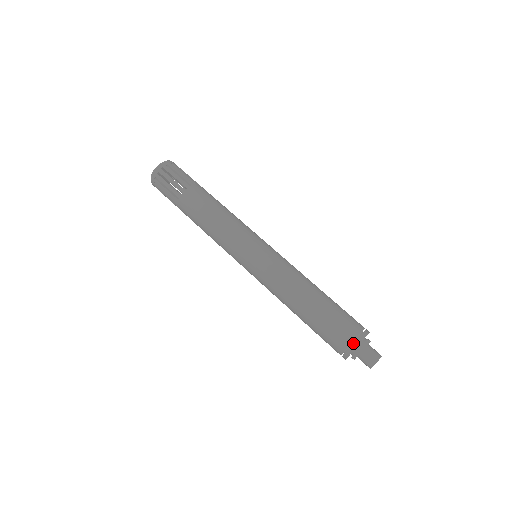
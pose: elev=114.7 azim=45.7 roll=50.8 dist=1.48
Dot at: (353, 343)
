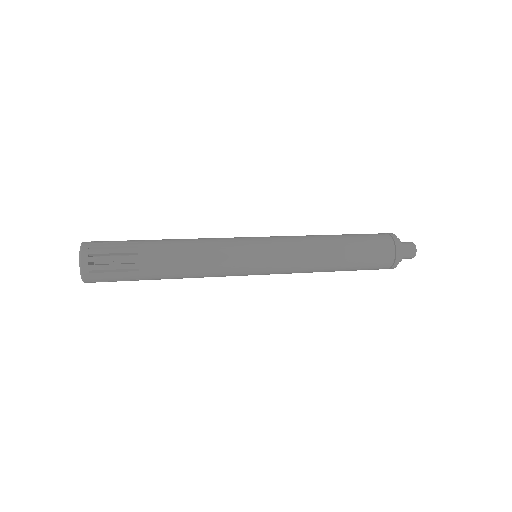
Dot at: (389, 234)
